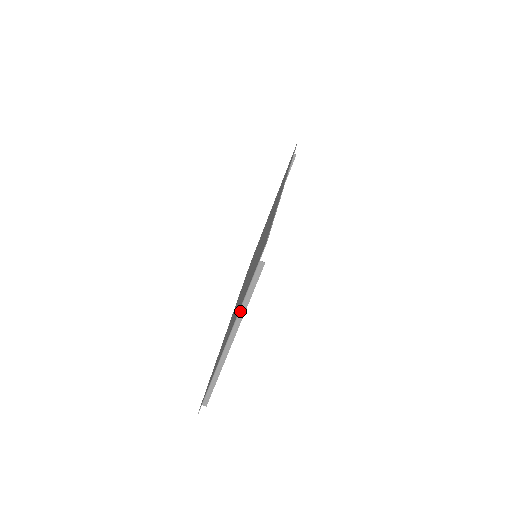
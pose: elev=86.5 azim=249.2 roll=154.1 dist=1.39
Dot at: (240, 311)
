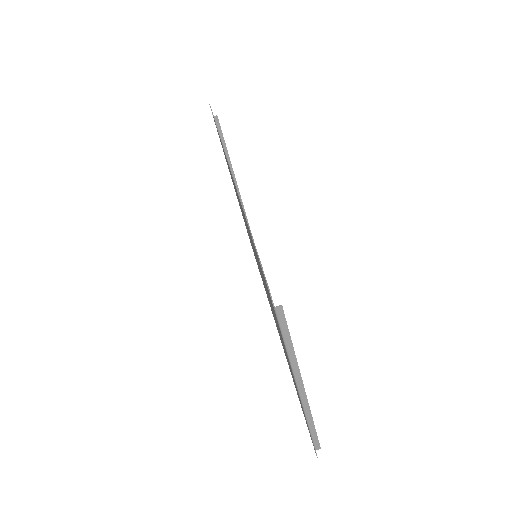
Dot at: (290, 361)
